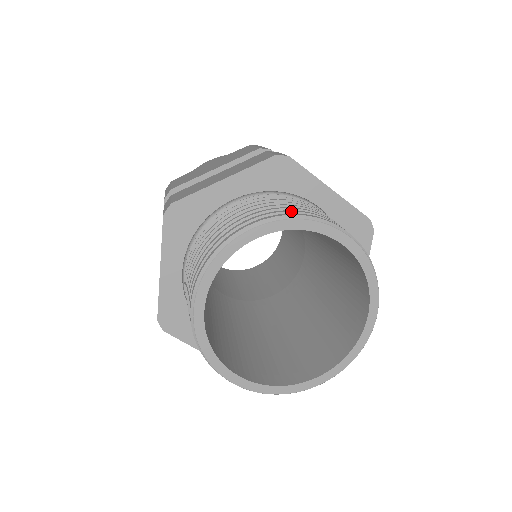
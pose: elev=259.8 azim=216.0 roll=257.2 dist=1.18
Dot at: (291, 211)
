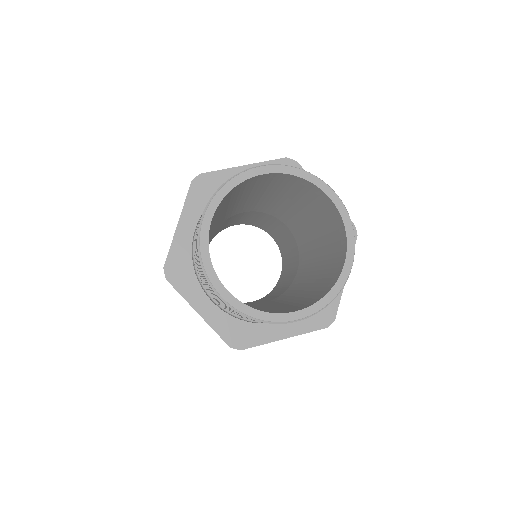
Dot at: occluded
